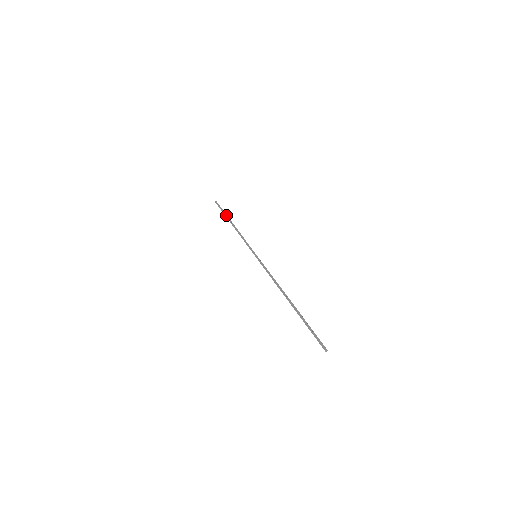
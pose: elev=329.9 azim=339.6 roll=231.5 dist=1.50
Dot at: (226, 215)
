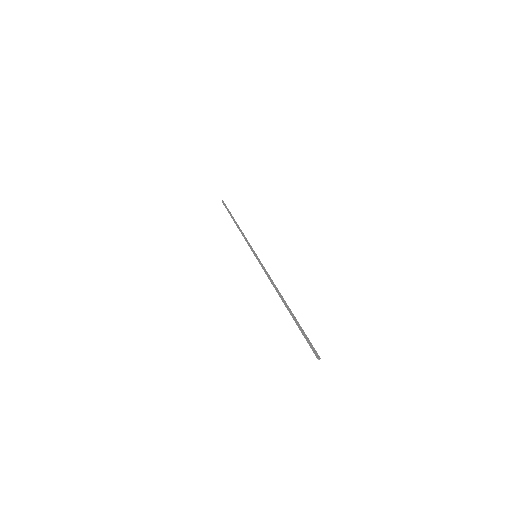
Dot at: (230, 215)
